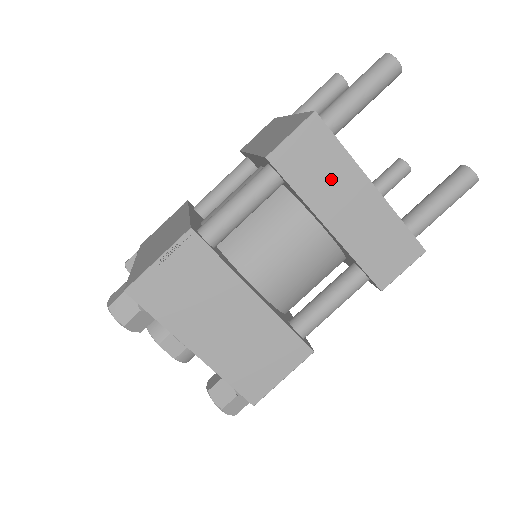
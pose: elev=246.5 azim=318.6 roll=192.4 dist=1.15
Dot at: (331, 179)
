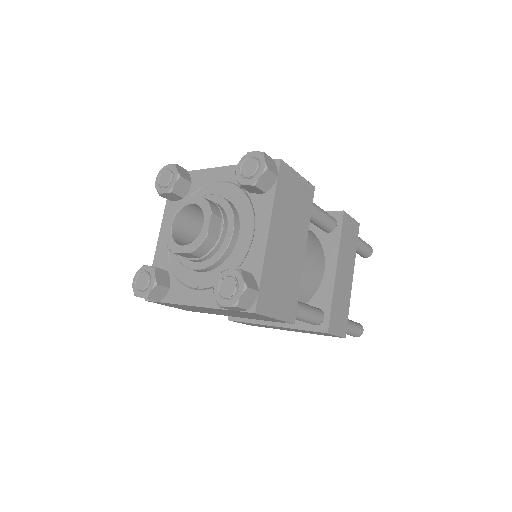
Dot at: (348, 253)
